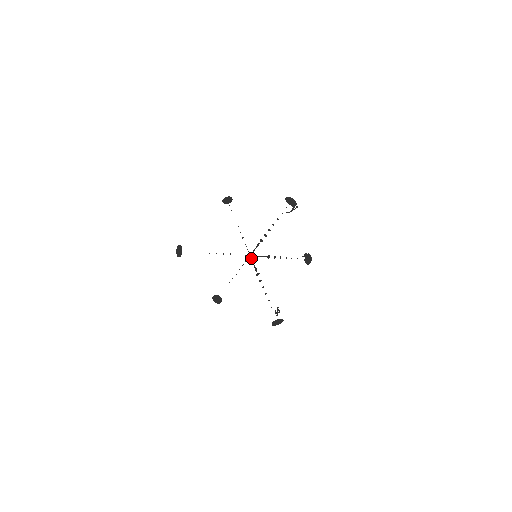
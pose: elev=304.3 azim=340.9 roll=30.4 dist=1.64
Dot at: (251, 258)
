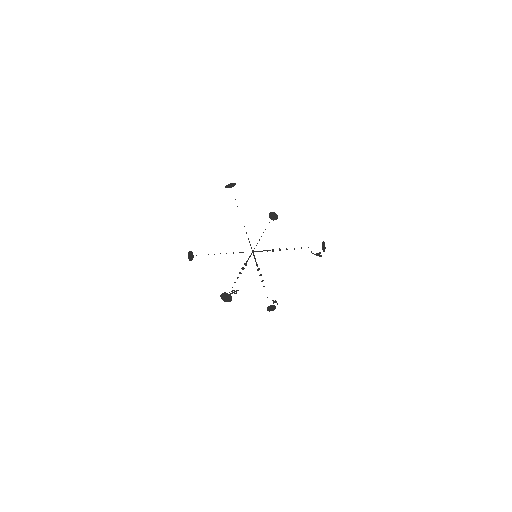
Dot at: occluded
